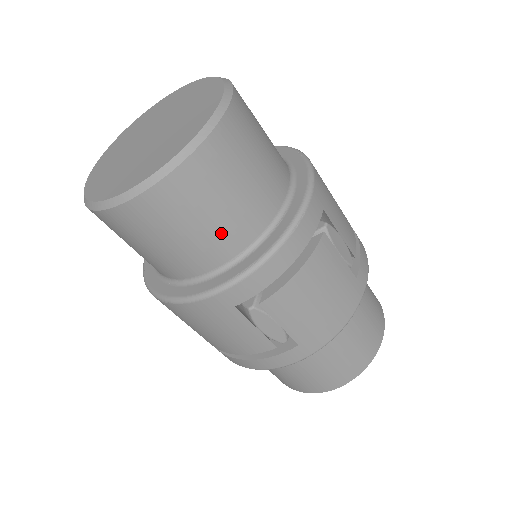
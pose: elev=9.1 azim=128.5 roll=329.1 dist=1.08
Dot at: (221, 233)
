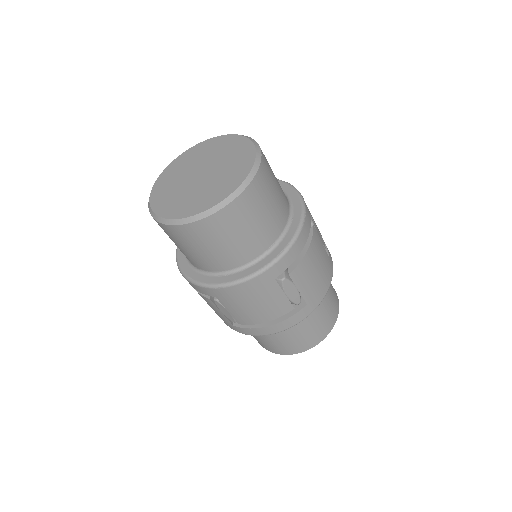
Dot at: (265, 229)
